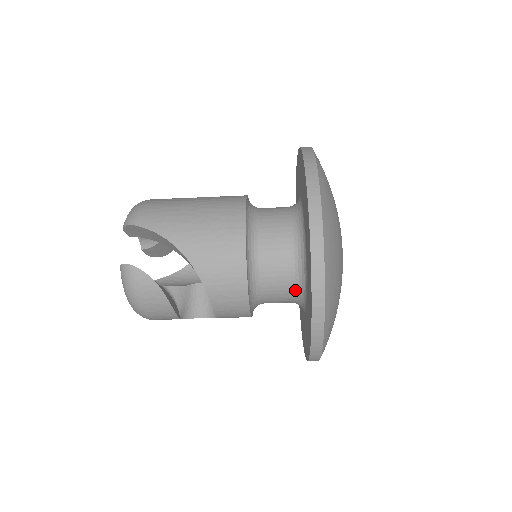
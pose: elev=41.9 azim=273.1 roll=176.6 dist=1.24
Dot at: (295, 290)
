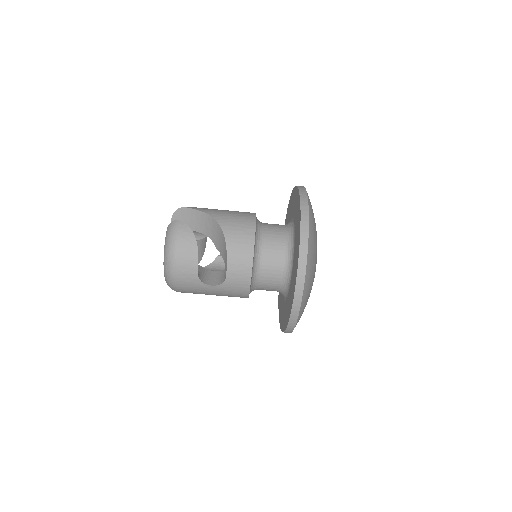
Dot at: (285, 259)
